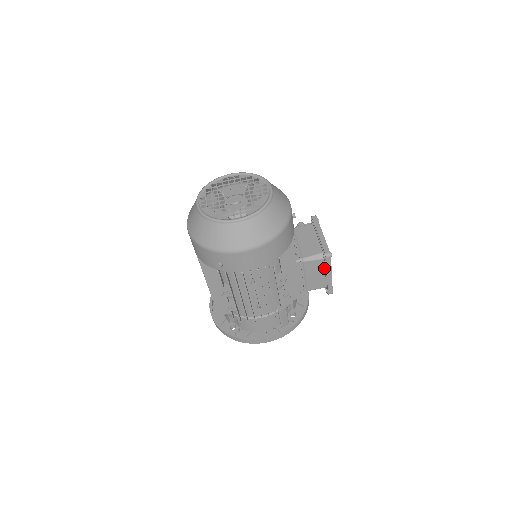
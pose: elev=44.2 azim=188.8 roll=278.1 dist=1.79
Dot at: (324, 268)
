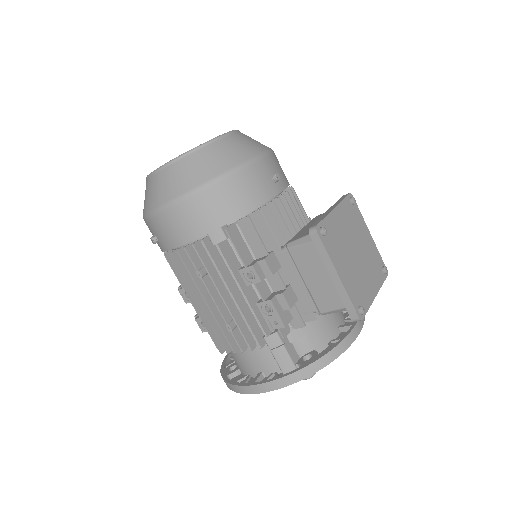
Dot at: occluded
